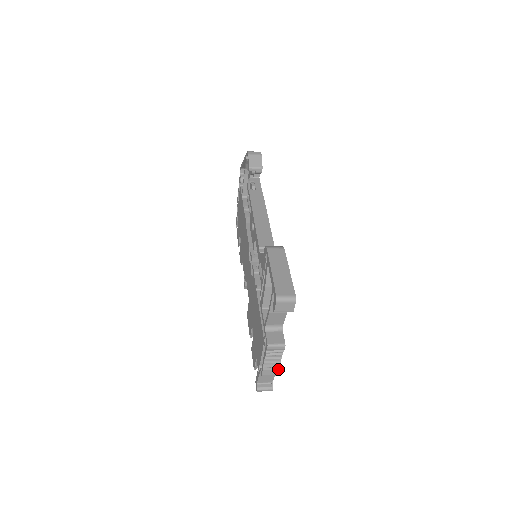
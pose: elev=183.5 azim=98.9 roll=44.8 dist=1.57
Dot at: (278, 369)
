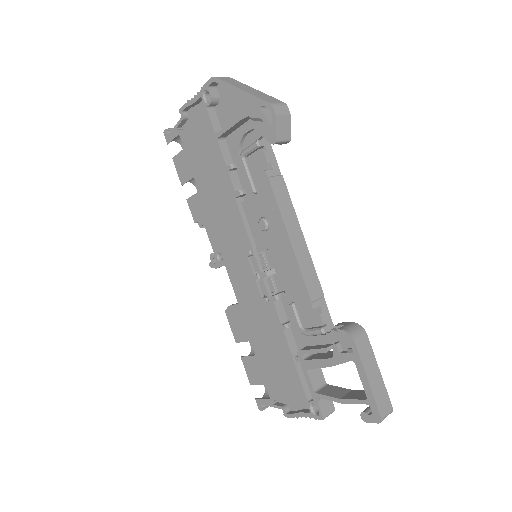
Dot at: occluded
